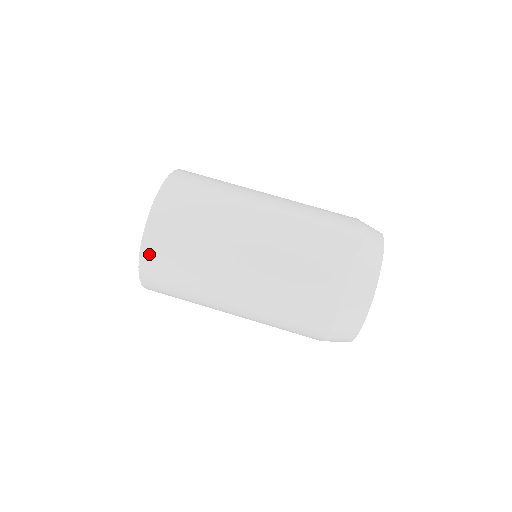
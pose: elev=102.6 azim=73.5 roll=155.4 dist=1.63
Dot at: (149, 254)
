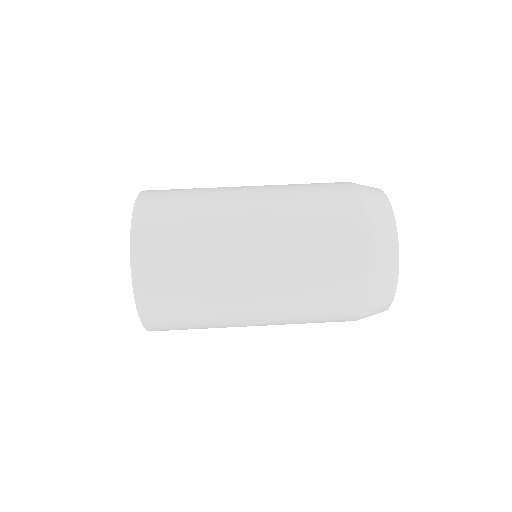
Dot at: (150, 315)
